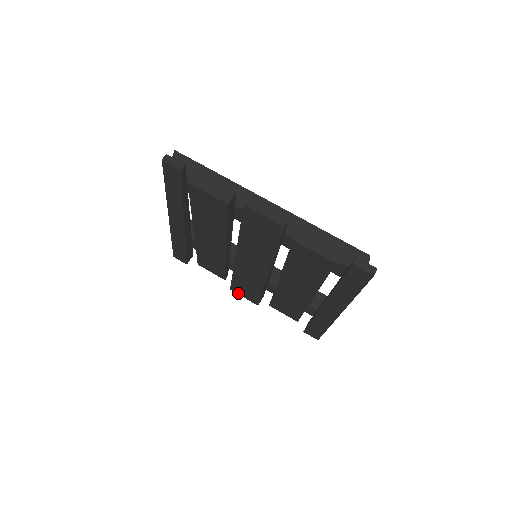
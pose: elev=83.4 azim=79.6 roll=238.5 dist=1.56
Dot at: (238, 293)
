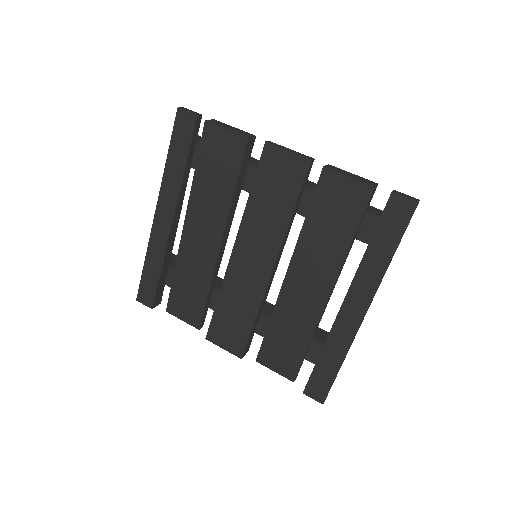
Dot at: (216, 342)
